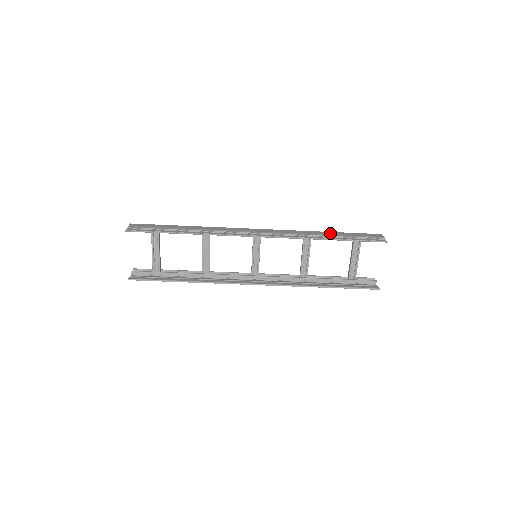
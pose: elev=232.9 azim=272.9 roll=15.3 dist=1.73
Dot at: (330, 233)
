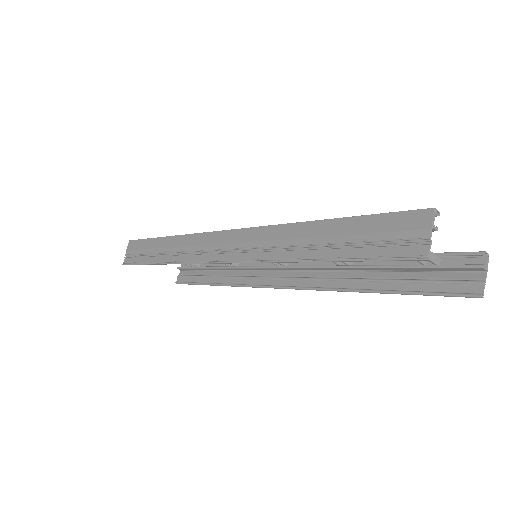
Dot at: (320, 229)
